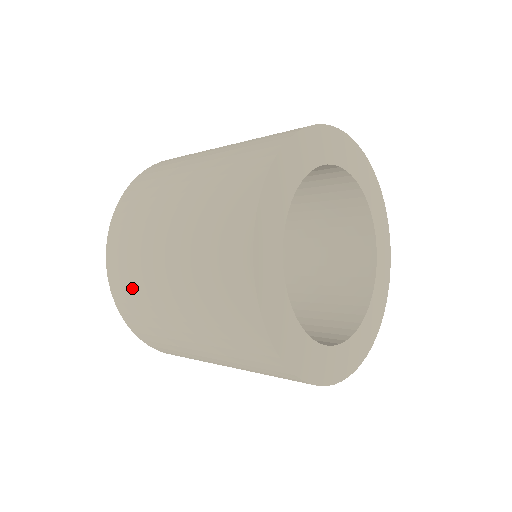
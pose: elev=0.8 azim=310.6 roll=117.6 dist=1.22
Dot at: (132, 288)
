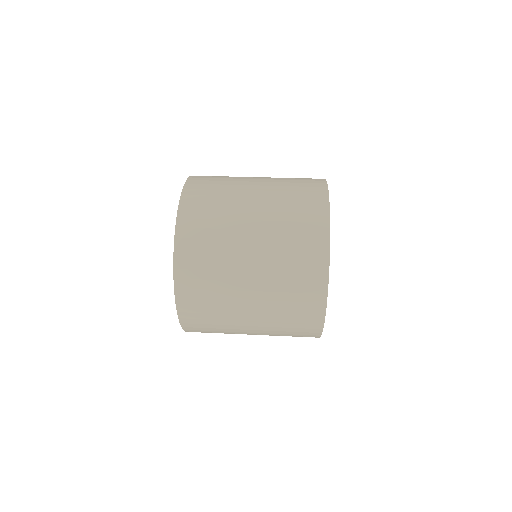
Dot at: (211, 332)
